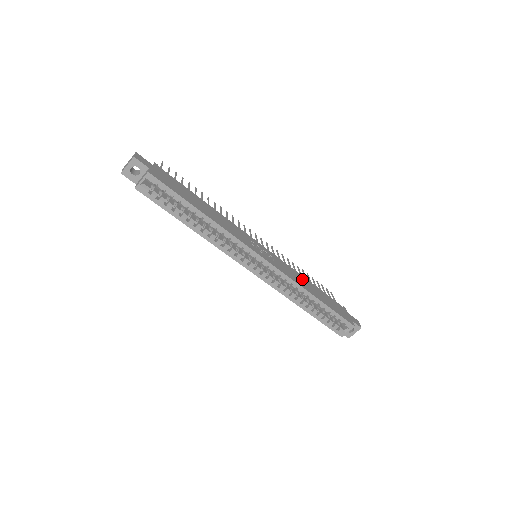
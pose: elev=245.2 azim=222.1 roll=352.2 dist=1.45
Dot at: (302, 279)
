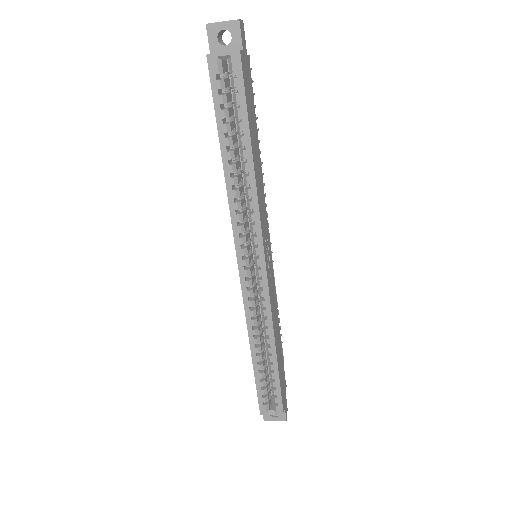
Dot at: (277, 321)
